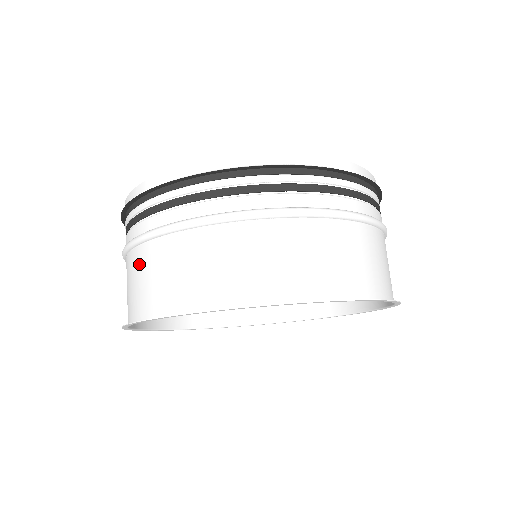
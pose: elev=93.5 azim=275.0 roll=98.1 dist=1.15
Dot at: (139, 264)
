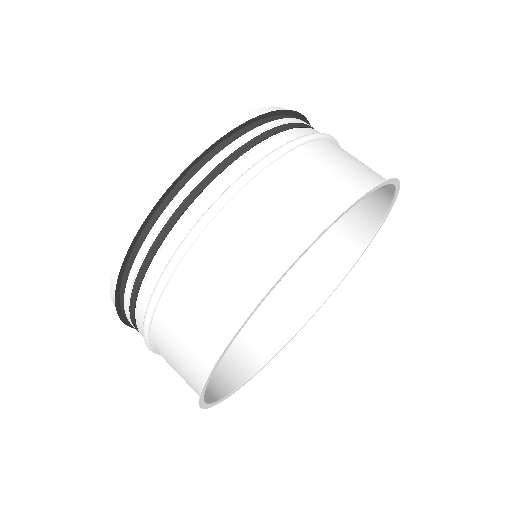
Dot at: (224, 240)
